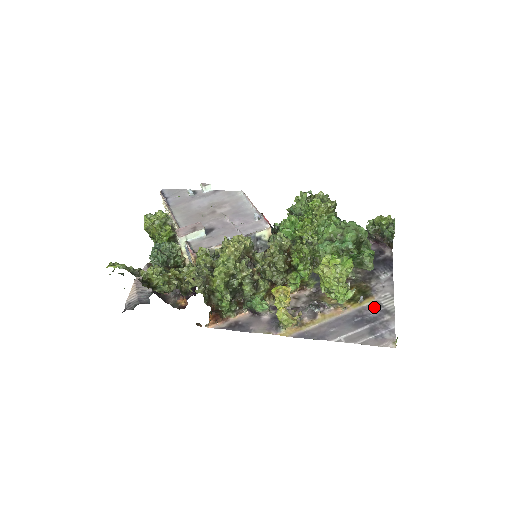
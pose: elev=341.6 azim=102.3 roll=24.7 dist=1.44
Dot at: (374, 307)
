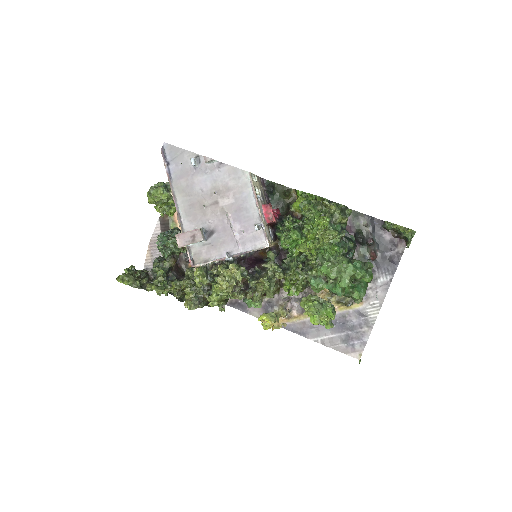
Dot at: (358, 314)
